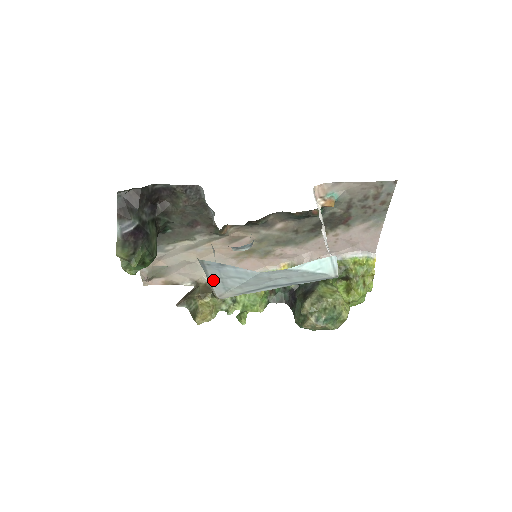
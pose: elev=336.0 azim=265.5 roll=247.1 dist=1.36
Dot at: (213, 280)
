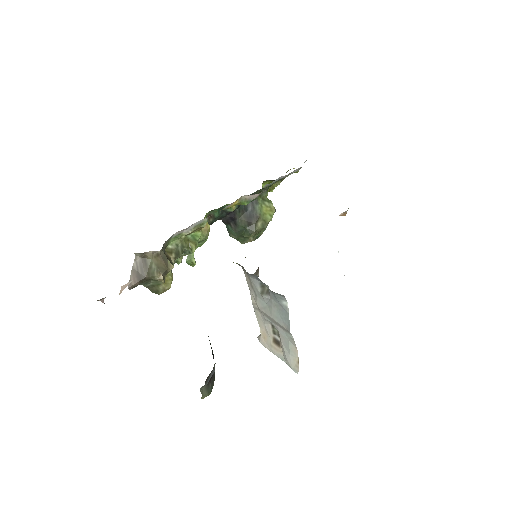
Dot at: occluded
